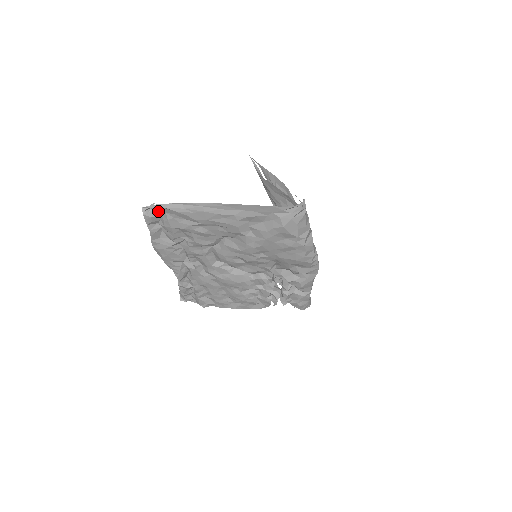
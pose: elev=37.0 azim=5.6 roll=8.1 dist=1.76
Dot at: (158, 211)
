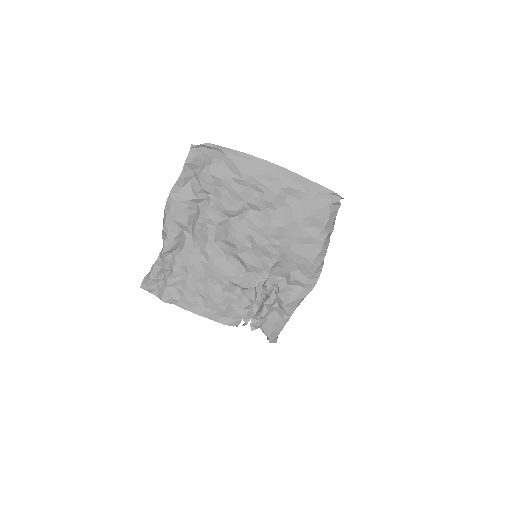
Dot at: (205, 154)
